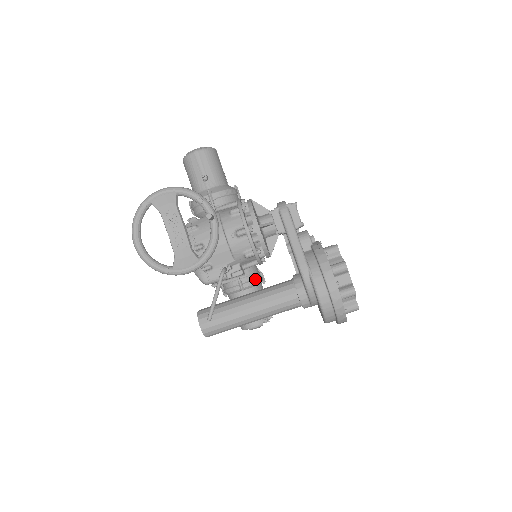
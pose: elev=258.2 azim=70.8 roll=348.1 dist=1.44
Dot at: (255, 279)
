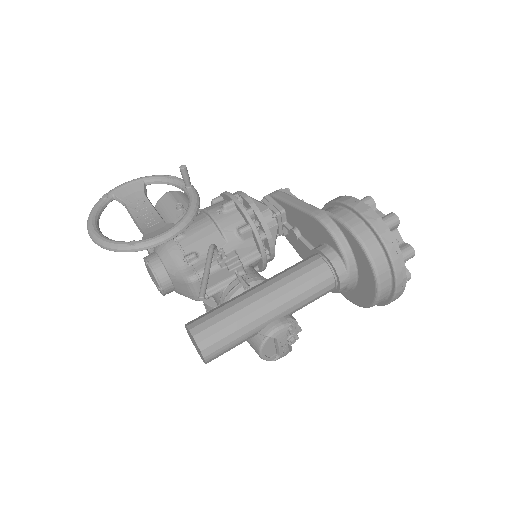
Dot at: (261, 277)
